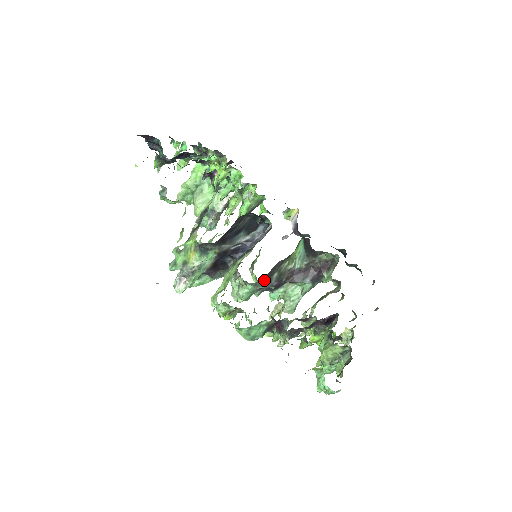
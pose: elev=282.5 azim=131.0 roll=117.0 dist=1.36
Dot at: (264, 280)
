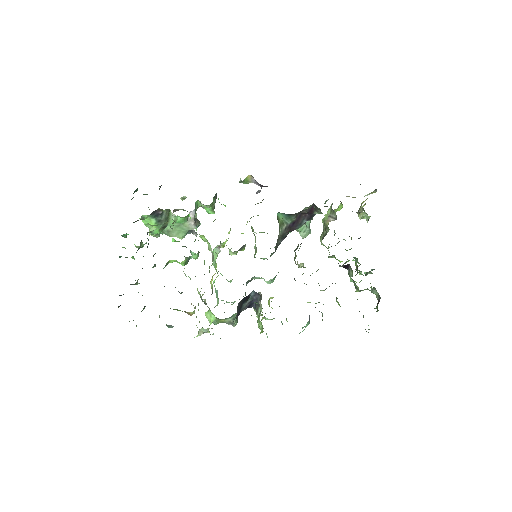
Dot at: (274, 252)
